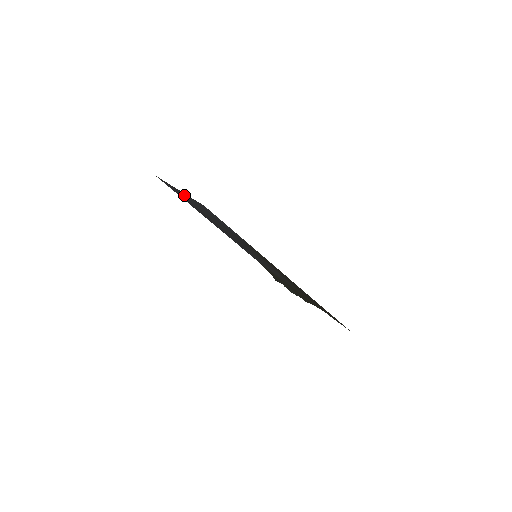
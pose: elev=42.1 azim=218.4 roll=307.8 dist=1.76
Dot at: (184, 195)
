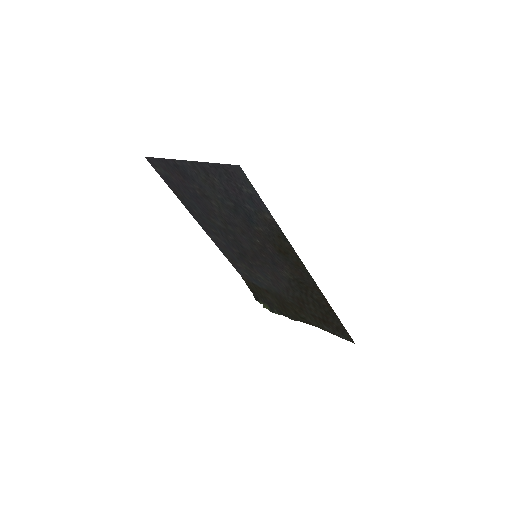
Dot at: (192, 170)
